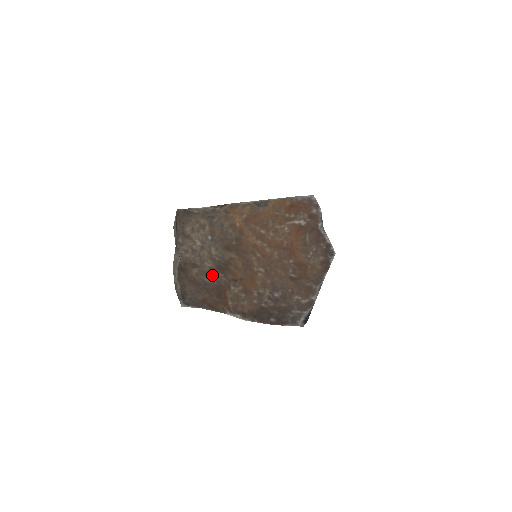
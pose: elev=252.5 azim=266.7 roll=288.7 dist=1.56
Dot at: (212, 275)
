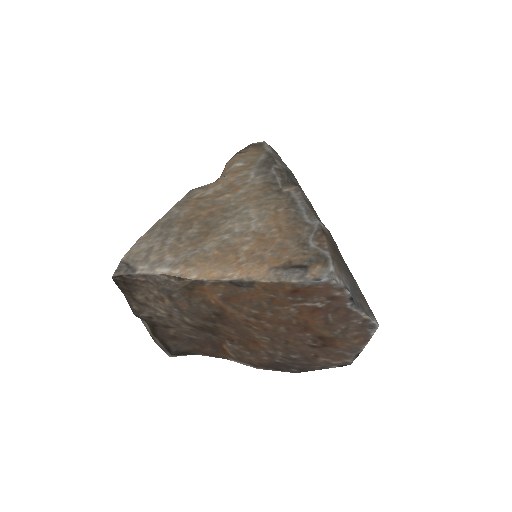
Dot at: (197, 334)
